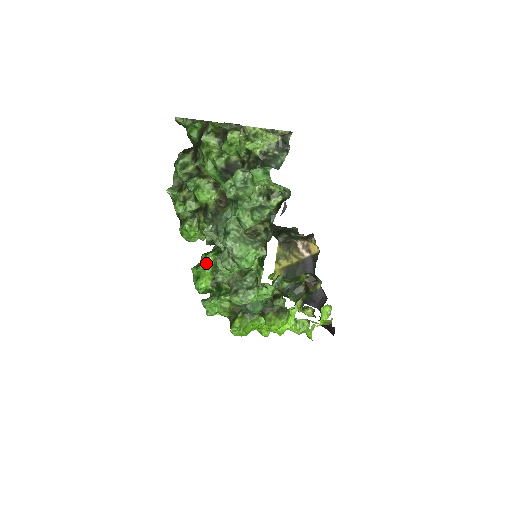
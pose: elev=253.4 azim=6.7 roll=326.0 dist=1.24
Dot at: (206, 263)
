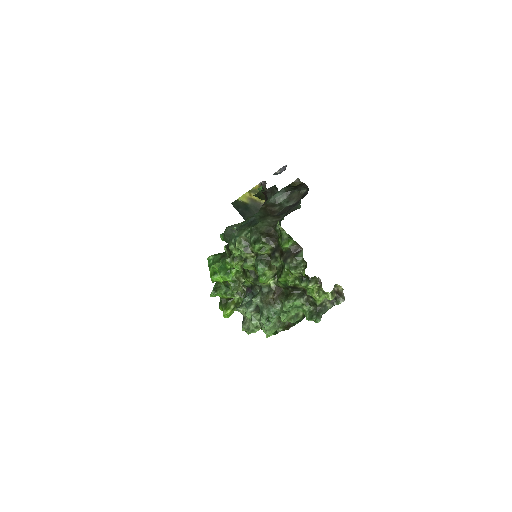
Dot at: (229, 275)
